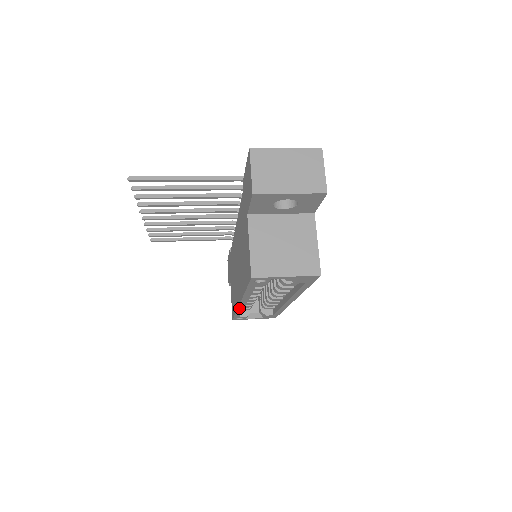
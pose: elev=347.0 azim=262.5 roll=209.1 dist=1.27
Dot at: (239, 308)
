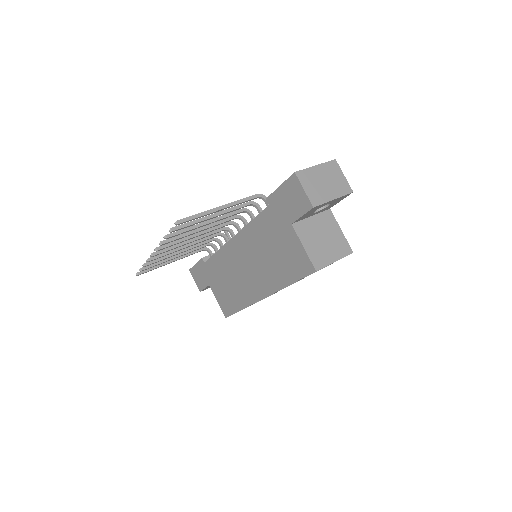
Dot at: occluded
